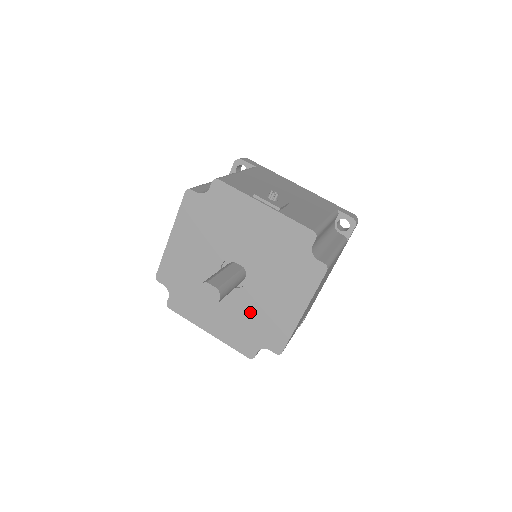
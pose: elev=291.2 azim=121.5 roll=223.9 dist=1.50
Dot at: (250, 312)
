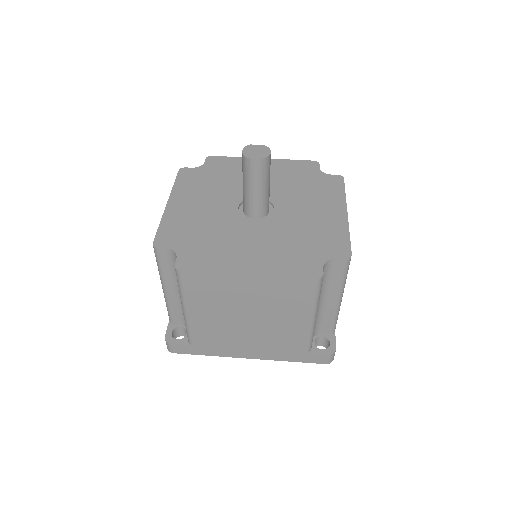
Dot at: (291, 232)
